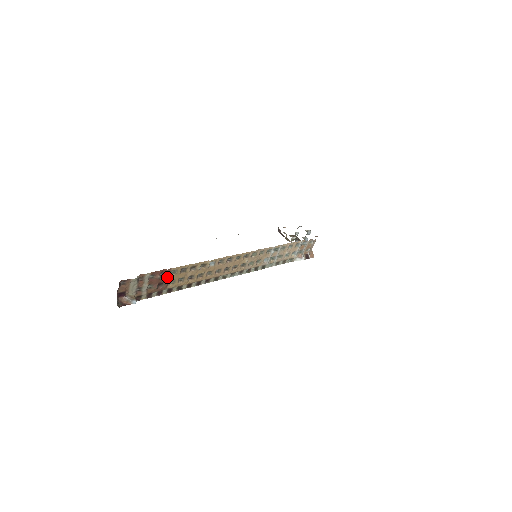
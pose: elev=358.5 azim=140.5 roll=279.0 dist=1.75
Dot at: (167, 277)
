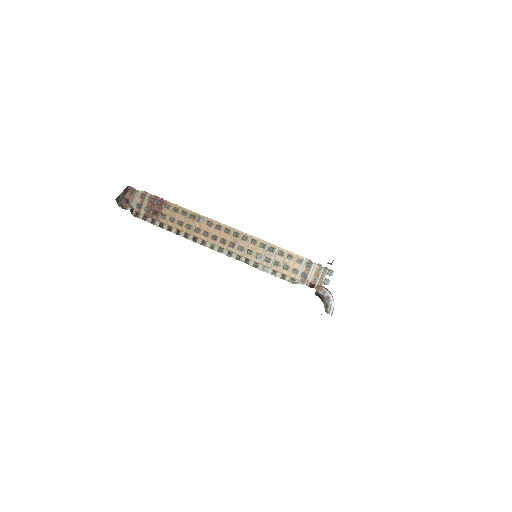
Dot at: (162, 207)
